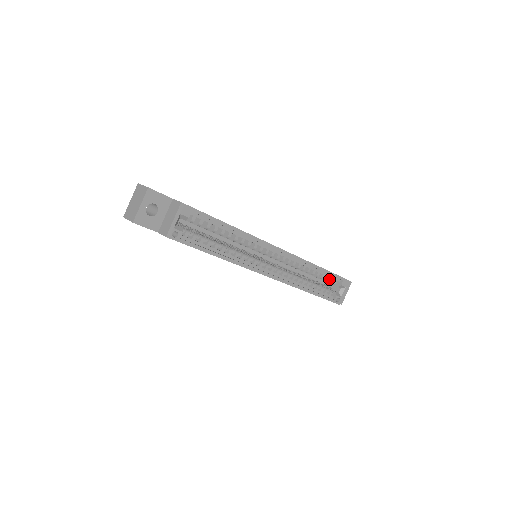
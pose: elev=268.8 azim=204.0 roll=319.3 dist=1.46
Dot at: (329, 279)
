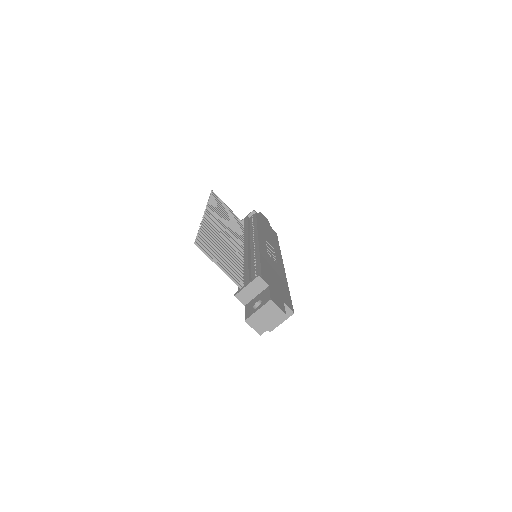
Dot at: occluded
